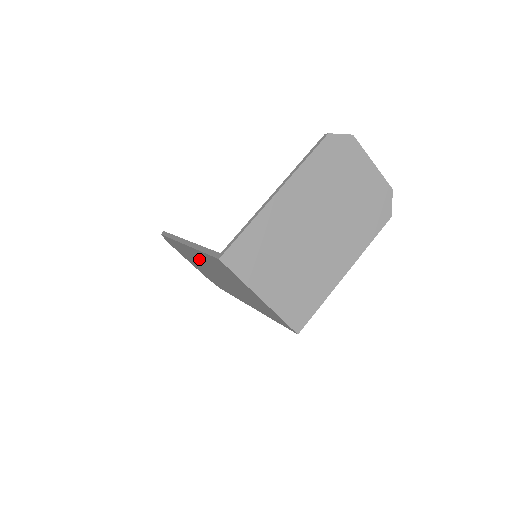
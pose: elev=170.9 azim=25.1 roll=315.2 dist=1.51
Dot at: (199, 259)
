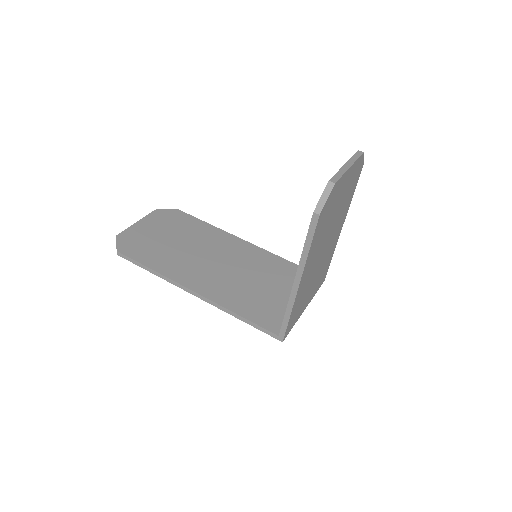
Dot at: occluded
